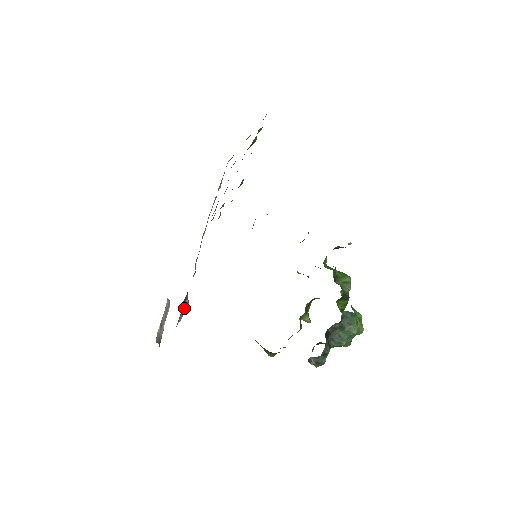
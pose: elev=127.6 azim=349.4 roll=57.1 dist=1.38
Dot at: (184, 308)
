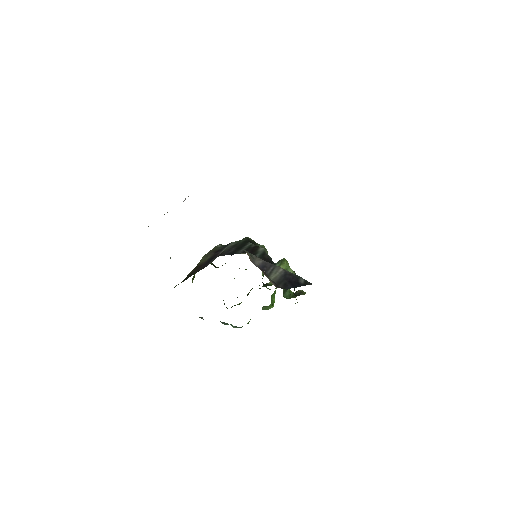
Dot at: occluded
